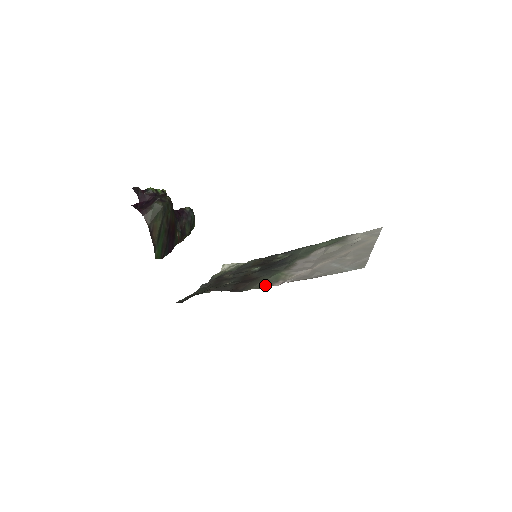
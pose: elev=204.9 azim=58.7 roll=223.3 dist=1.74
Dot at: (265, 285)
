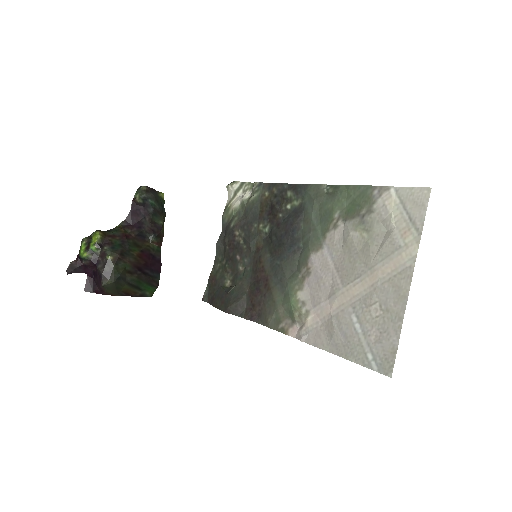
Dot at: (281, 325)
